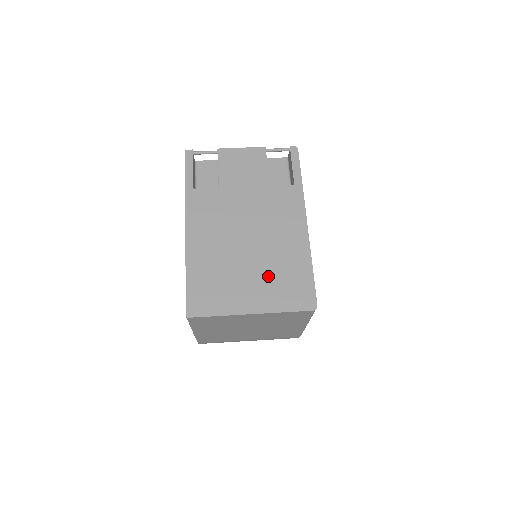
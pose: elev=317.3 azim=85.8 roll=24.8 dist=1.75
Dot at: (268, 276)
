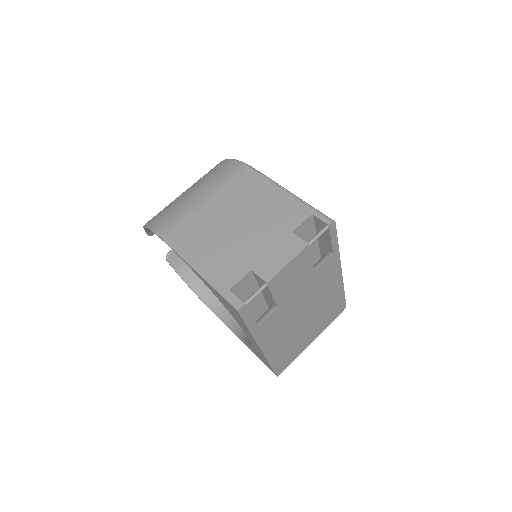
Dot at: (319, 320)
